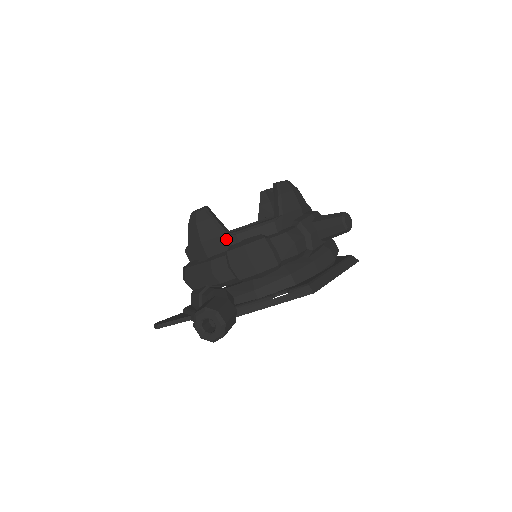
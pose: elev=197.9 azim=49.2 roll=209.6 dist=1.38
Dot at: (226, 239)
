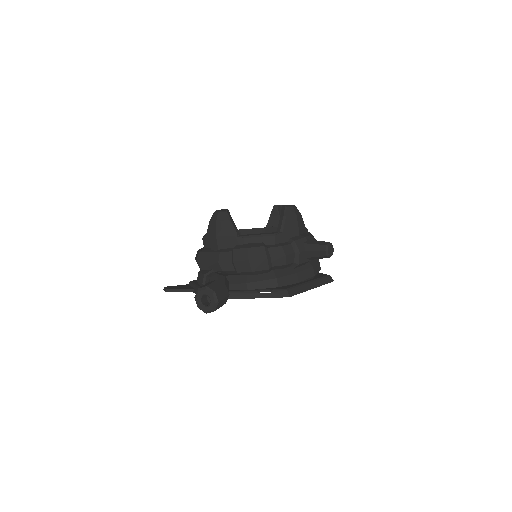
Dot at: (235, 239)
